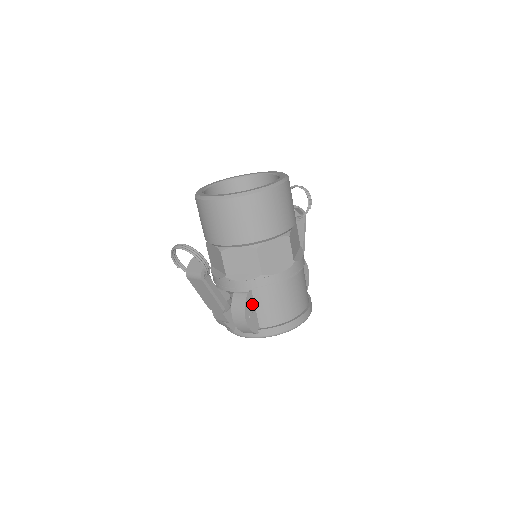
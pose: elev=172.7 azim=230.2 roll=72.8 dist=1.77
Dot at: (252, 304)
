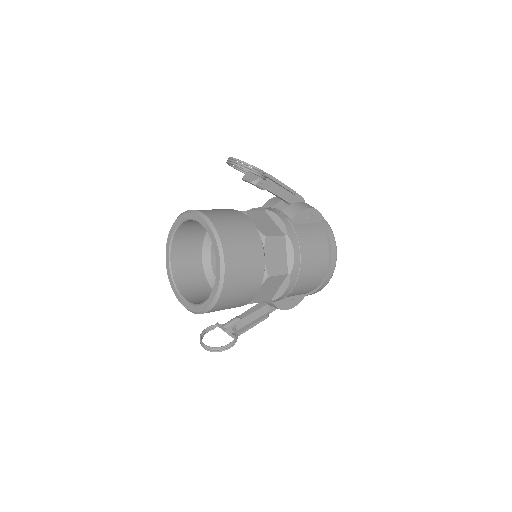
Dot at: (283, 300)
